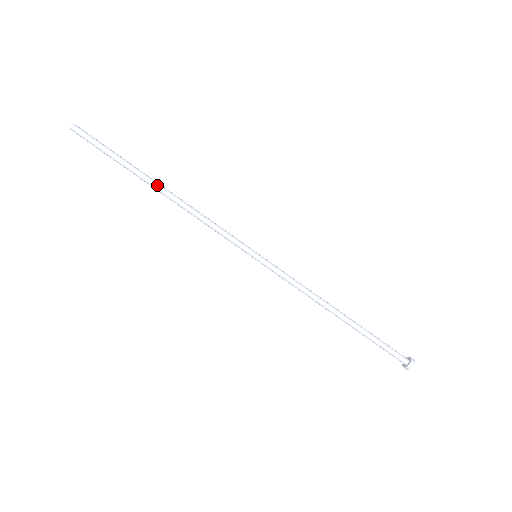
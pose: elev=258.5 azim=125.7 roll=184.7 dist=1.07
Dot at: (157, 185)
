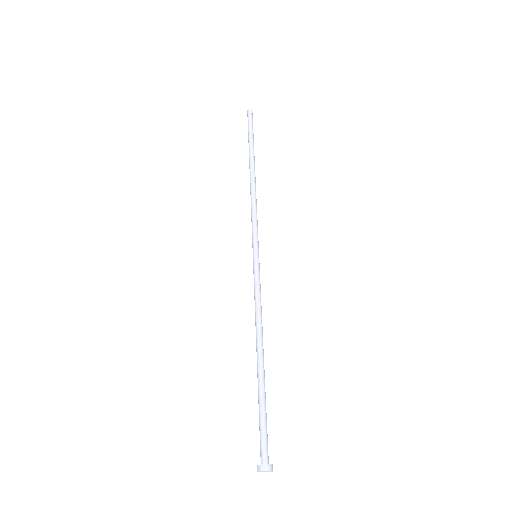
Dot at: (253, 166)
